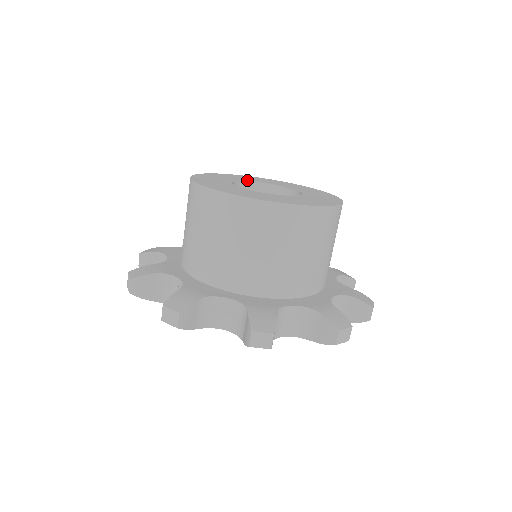
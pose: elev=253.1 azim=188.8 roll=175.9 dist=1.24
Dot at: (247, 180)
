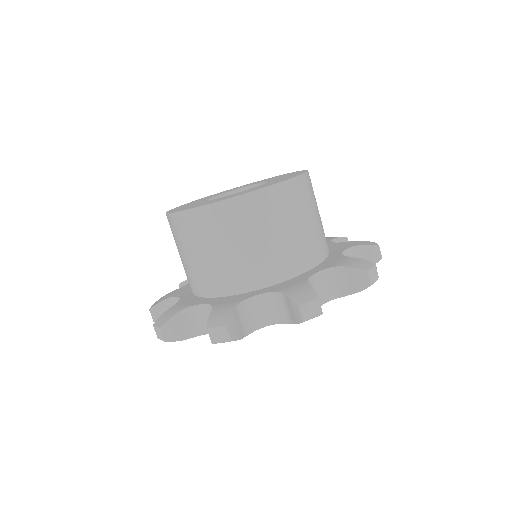
Dot at: occluded
